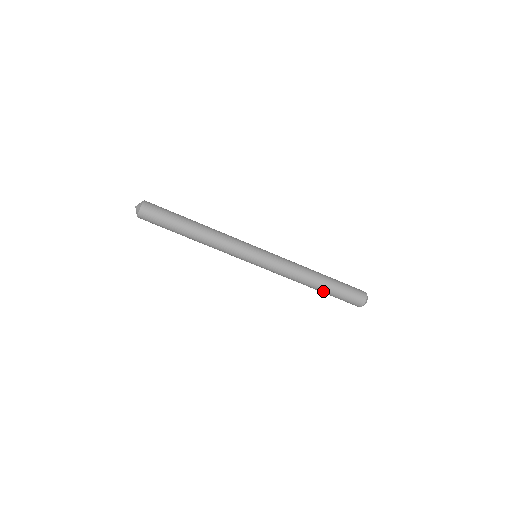
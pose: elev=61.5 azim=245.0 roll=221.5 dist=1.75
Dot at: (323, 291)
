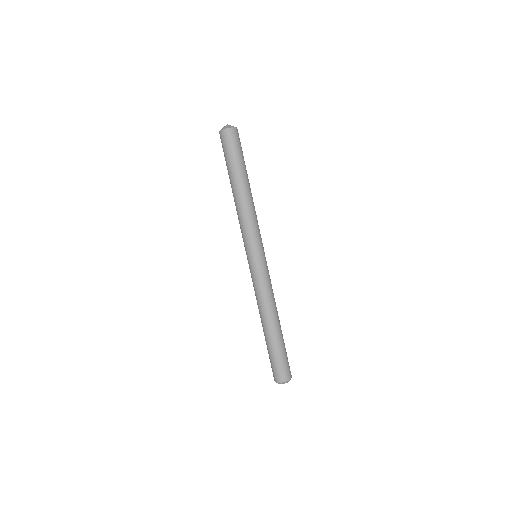
Dot at: (270, 337)
